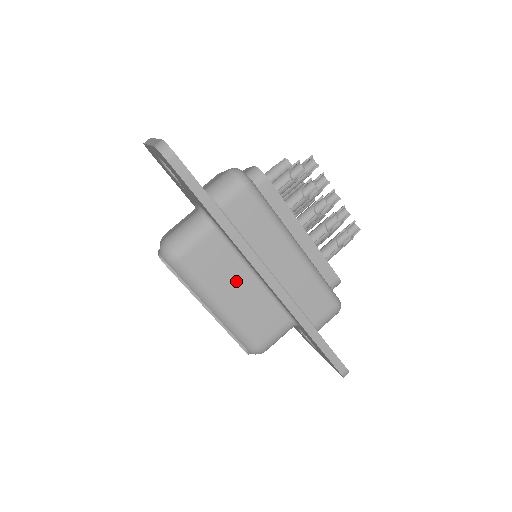
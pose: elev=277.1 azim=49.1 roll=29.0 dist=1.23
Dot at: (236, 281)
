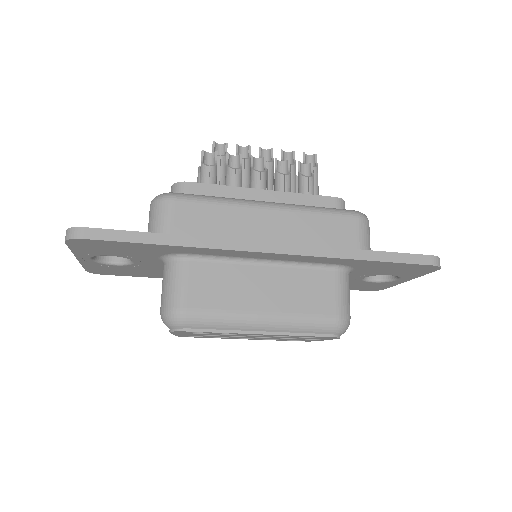
Dot at: (252, 283)
